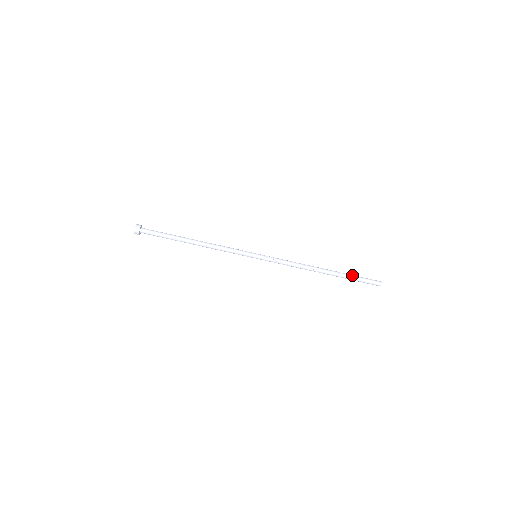
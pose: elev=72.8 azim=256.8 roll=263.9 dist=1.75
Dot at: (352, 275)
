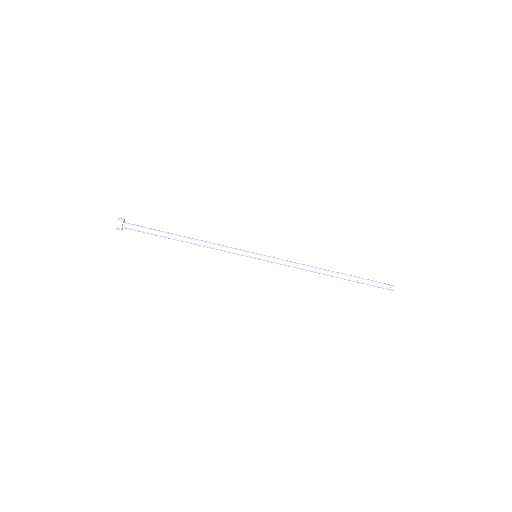
Dot at: (363, 279)
